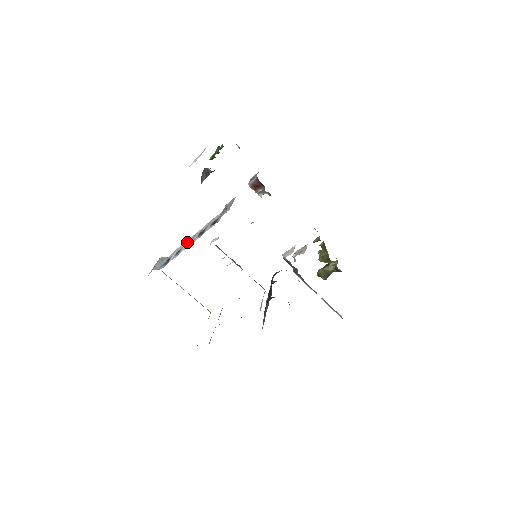
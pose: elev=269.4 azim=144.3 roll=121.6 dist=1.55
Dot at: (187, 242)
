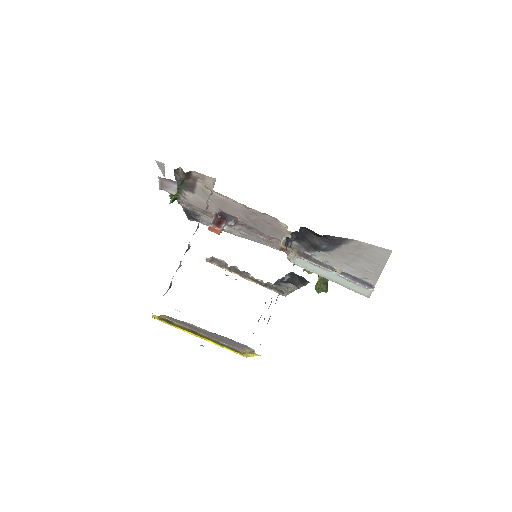
Dot at: occluded
